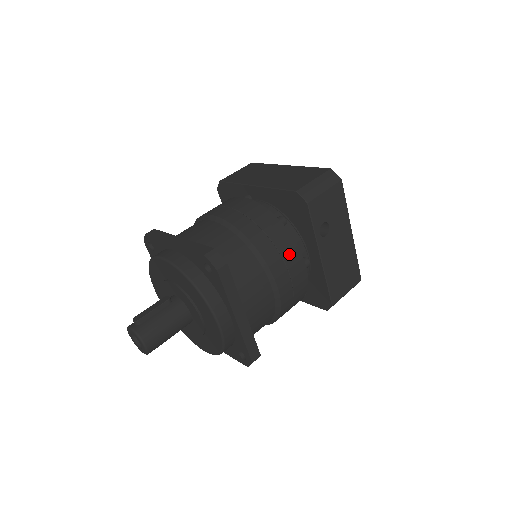
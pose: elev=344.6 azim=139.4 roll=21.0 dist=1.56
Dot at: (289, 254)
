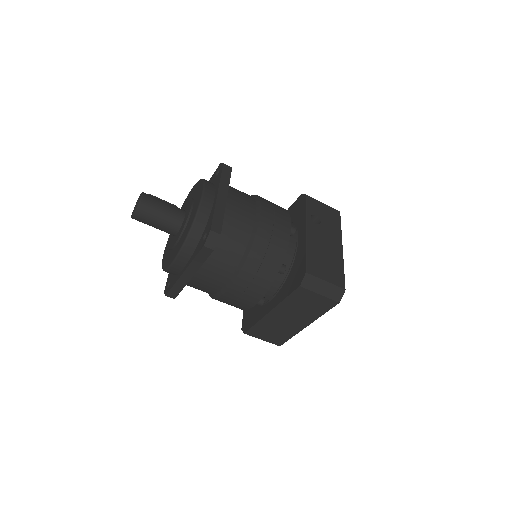
Dot at: (280, 211)
